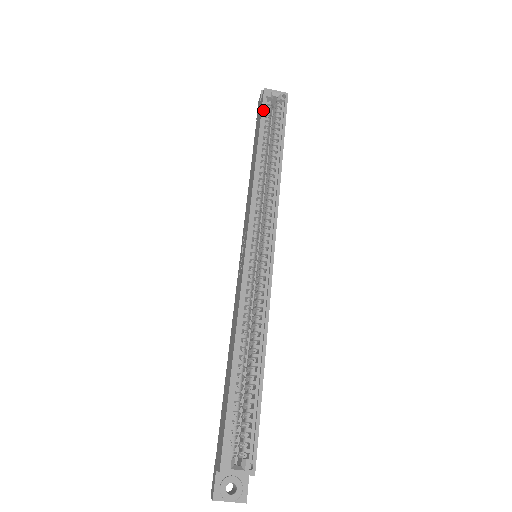
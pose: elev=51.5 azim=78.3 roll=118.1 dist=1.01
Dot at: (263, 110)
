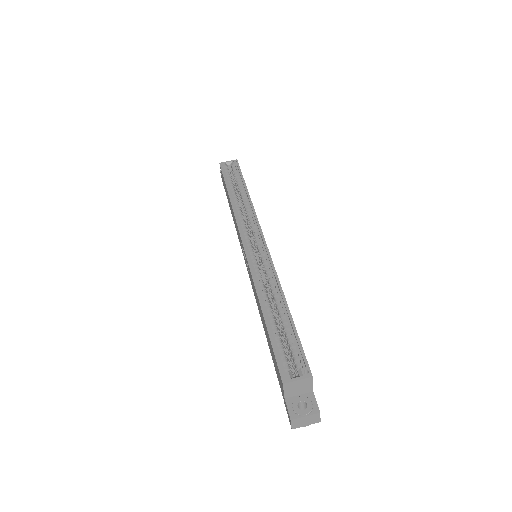
Dot at: (223, 173)
